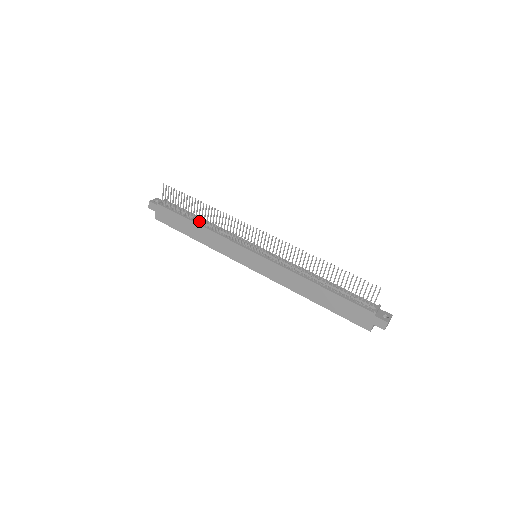
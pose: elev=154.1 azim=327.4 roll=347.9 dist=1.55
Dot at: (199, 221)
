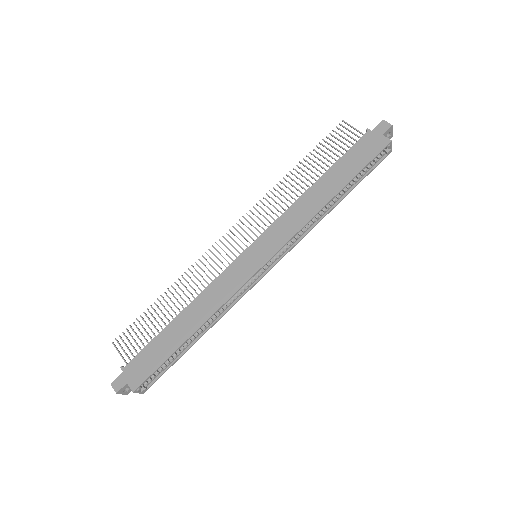
Dot at: occluded
